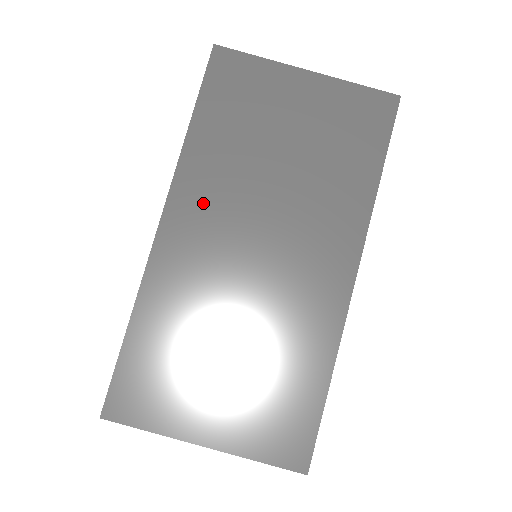
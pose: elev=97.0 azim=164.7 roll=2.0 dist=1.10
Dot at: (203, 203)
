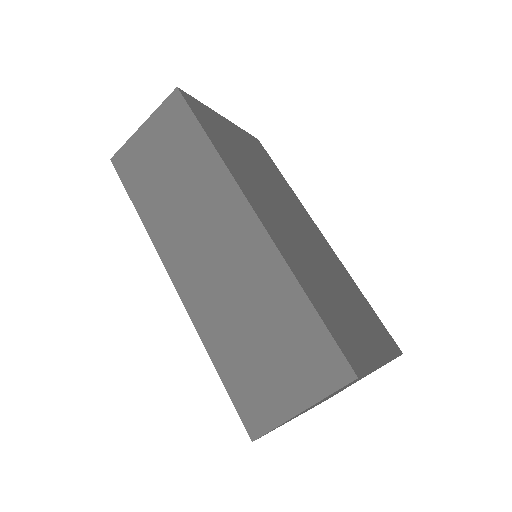
Dot at: (258, 197)
